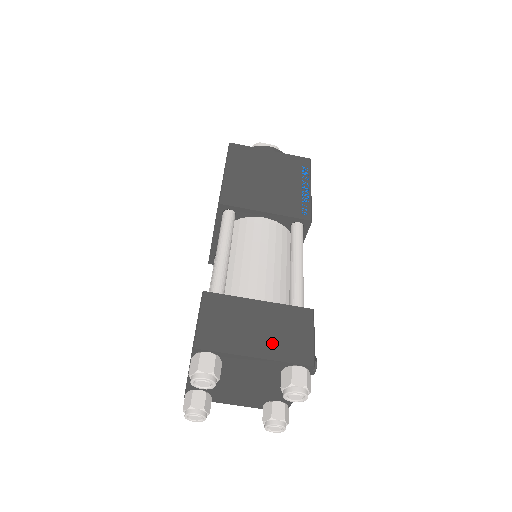
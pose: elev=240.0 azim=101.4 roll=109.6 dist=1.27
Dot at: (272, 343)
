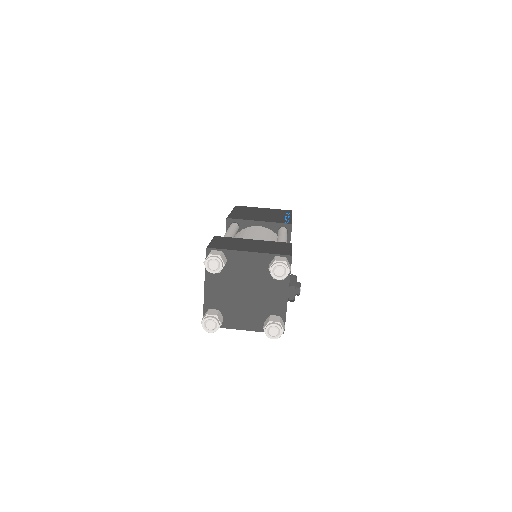
Dot at: (261, 249)
